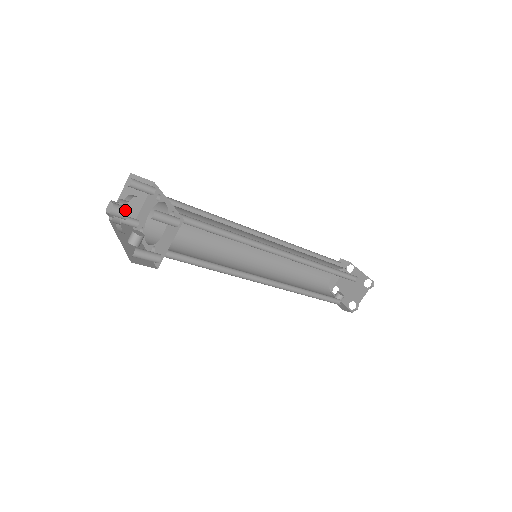
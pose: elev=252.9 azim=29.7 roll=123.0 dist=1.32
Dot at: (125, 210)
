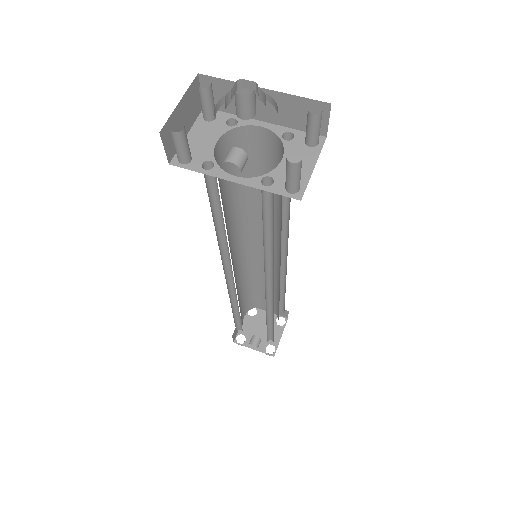
Dot at: (254, 102)
